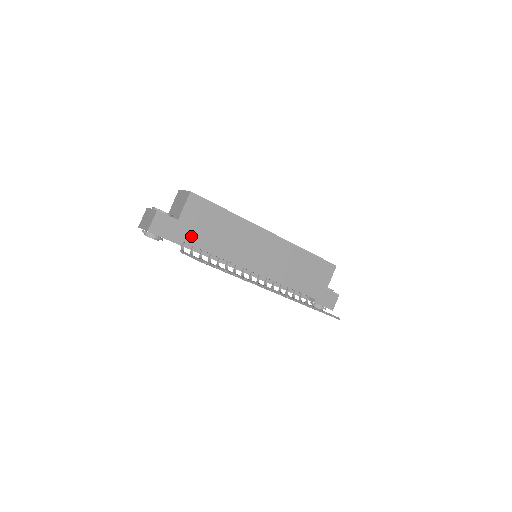
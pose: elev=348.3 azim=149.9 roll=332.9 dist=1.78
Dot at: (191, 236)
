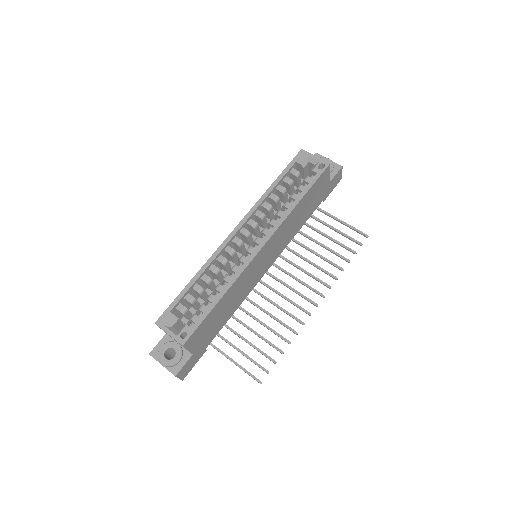
Dot at: (209, 339)
